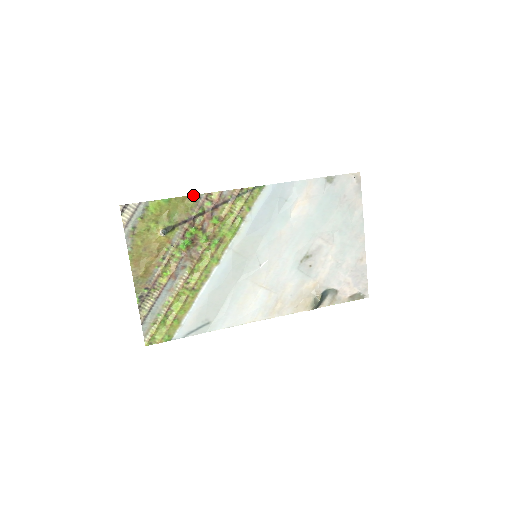
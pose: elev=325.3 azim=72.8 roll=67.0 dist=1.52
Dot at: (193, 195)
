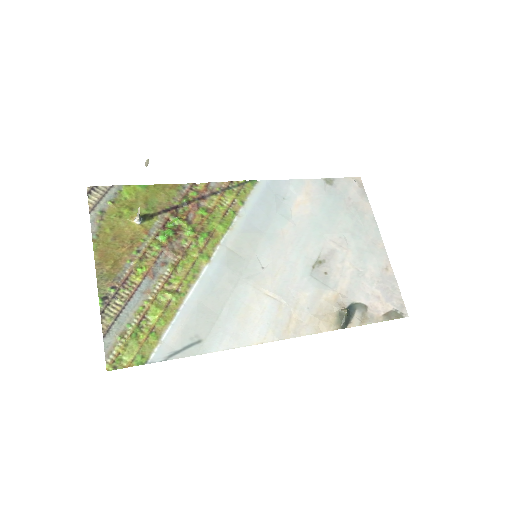
Dot at: (175, 184)
